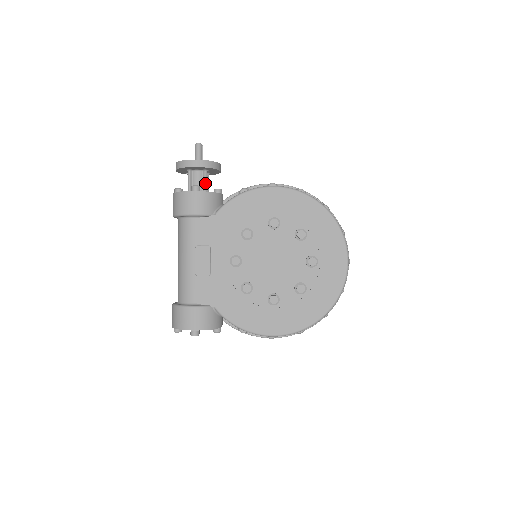
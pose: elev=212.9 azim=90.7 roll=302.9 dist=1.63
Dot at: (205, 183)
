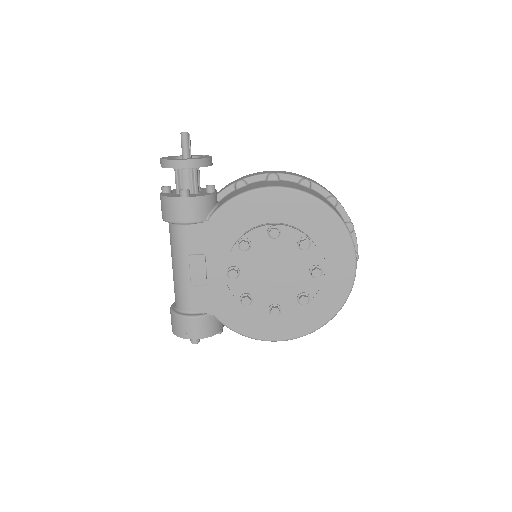
Dot at: (195, 182)
